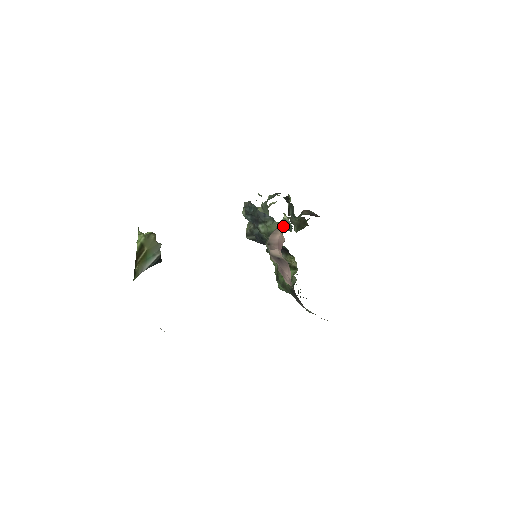
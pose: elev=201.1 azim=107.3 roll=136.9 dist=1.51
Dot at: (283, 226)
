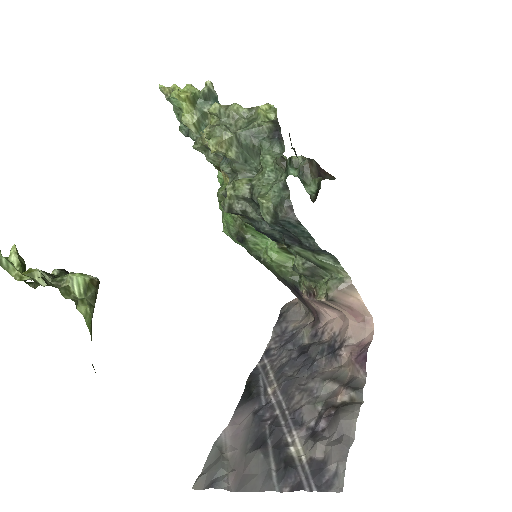
Dot at: occluded
